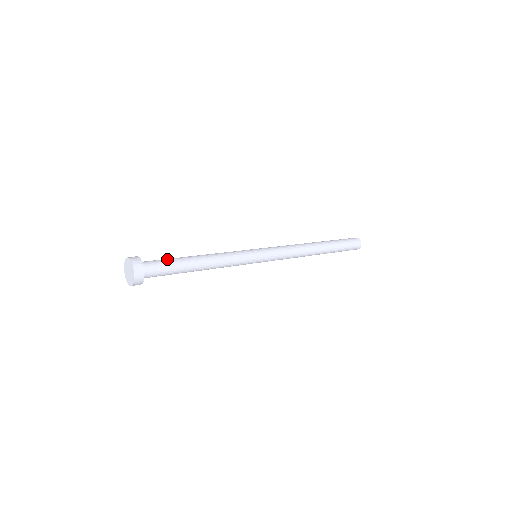
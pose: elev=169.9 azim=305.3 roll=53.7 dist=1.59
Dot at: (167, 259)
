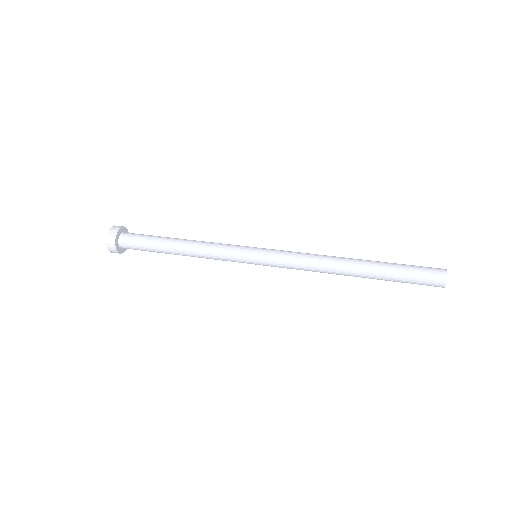
Dot at: (148, 235)
